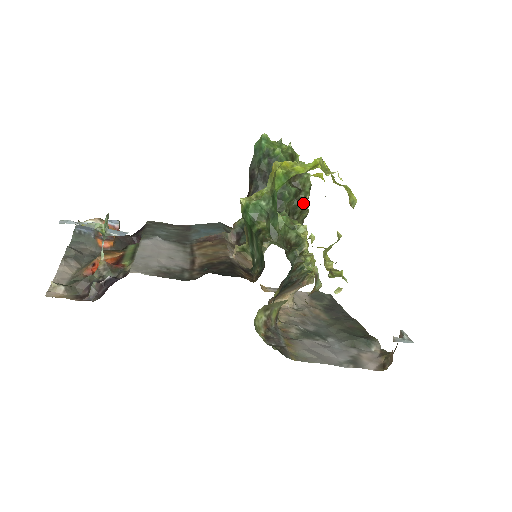
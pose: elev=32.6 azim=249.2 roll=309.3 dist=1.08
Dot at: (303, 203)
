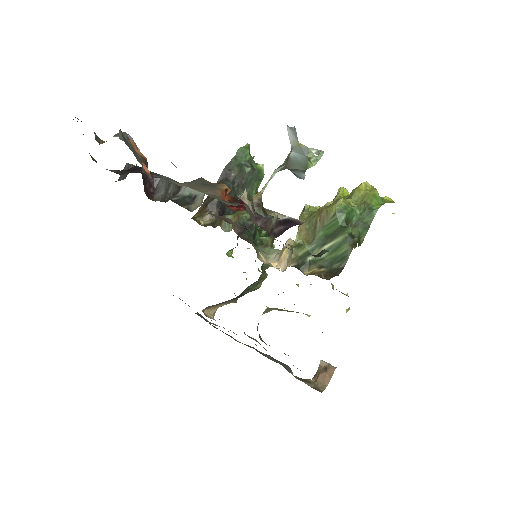
Dot at: occluded
